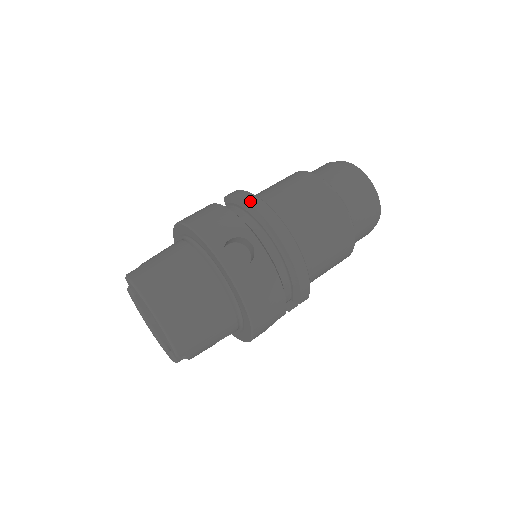
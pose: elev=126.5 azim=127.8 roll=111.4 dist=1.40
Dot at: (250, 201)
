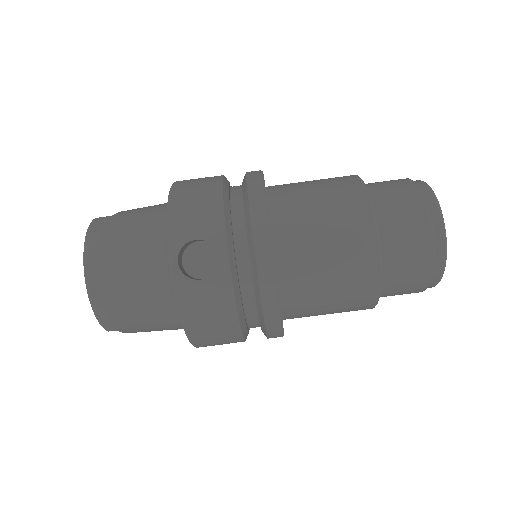
Dot at: (252, 199)
